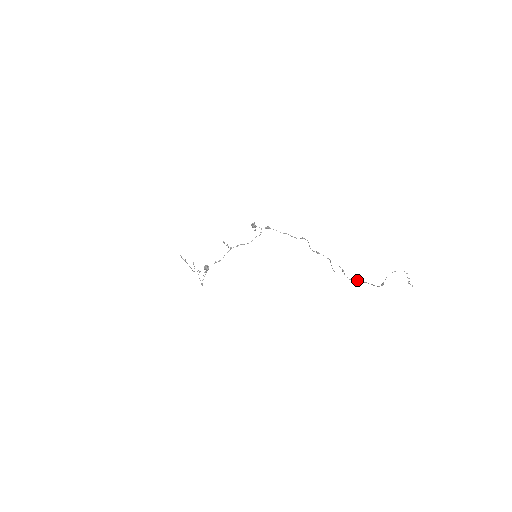
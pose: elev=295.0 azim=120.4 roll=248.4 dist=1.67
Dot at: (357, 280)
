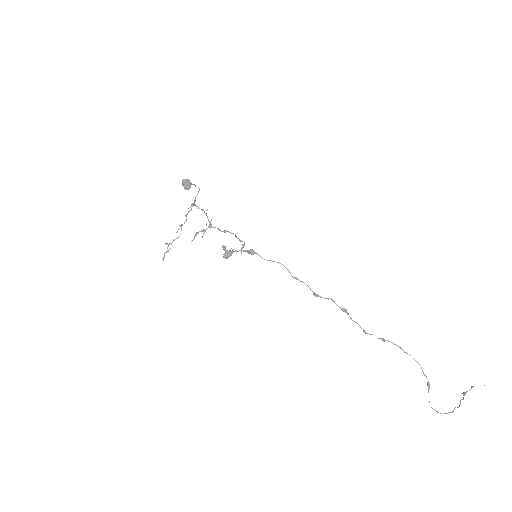
Dot at: occluded
